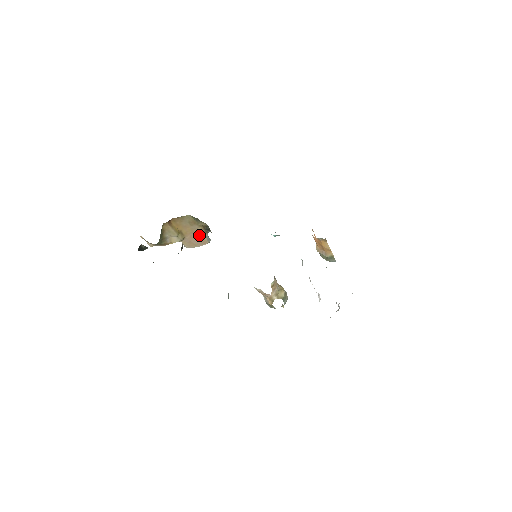
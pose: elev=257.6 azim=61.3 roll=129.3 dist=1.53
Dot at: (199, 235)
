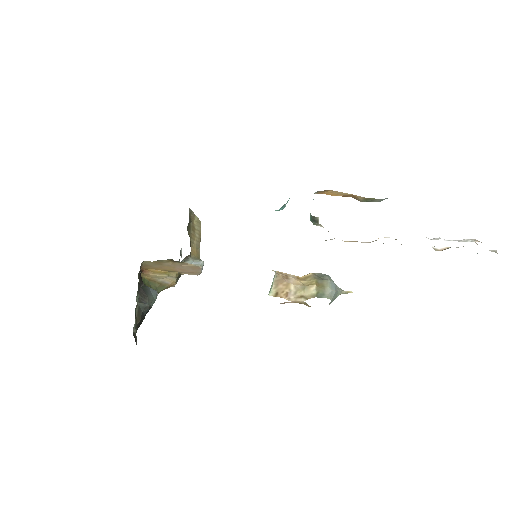
Dot at: (183, 266)
